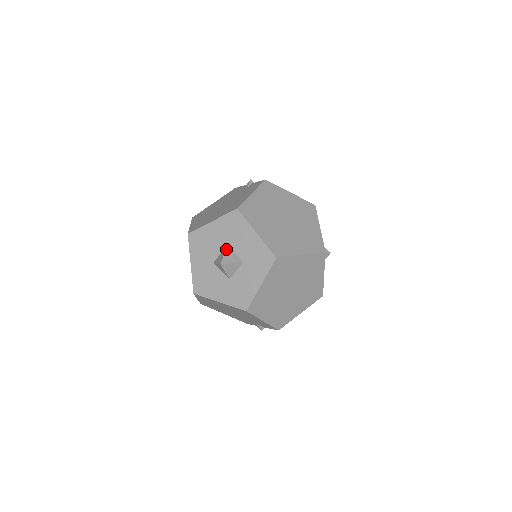
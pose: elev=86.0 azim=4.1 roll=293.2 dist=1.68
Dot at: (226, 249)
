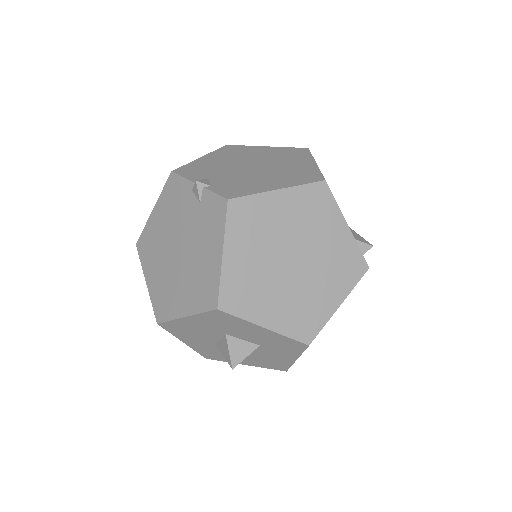
Dot at: (227, 342)
